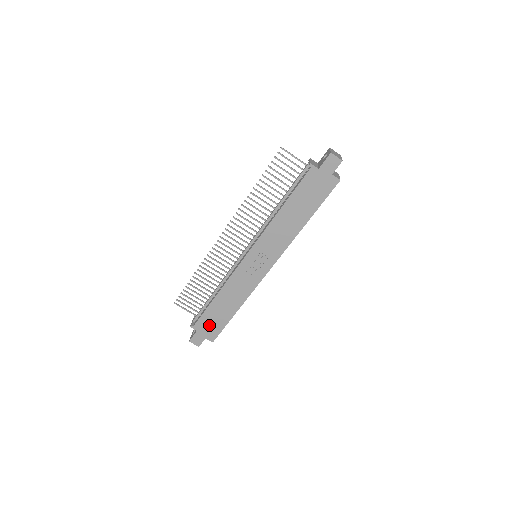
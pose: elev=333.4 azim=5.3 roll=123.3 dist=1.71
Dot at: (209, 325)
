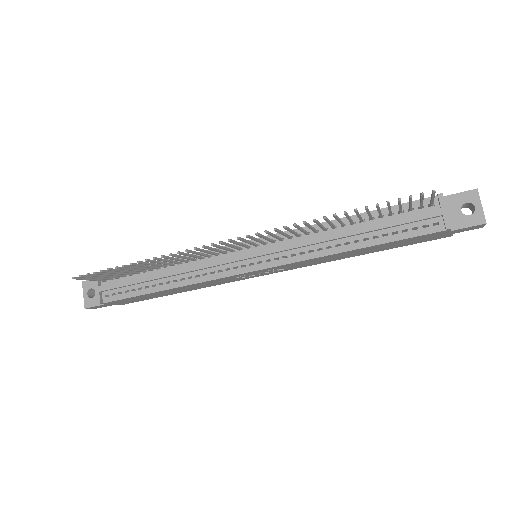
Dot at: (130, 300)
